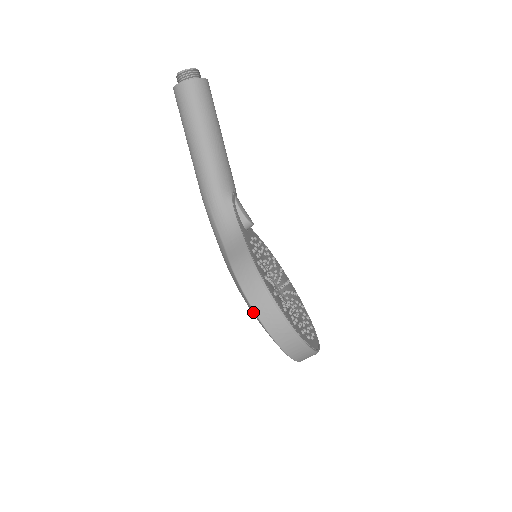
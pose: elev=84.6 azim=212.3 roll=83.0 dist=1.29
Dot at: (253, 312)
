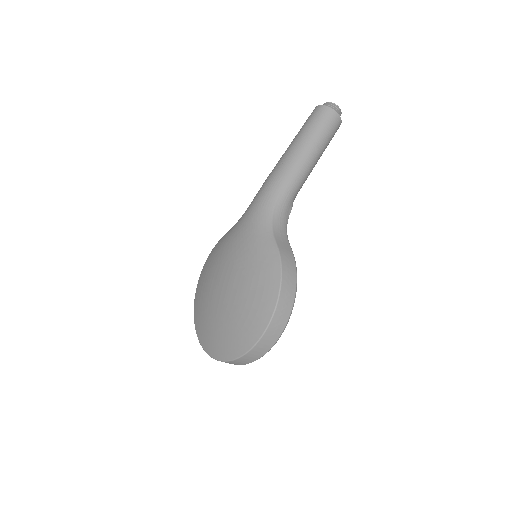
Dot at: (272, 299)
